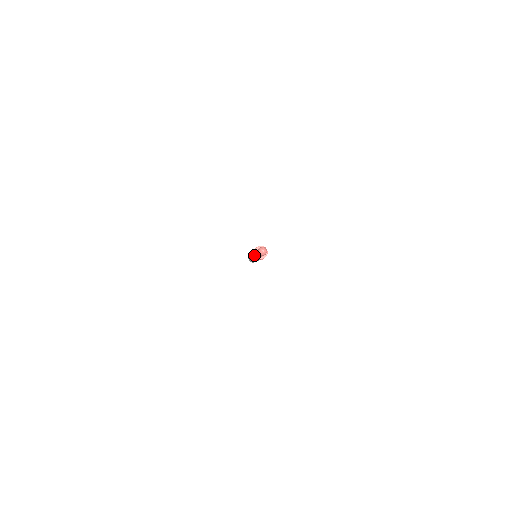
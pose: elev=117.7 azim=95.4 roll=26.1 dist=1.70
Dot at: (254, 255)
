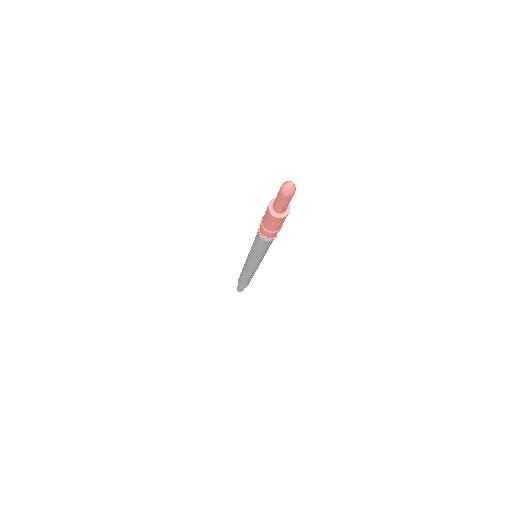
Dot at: (265, 214)
